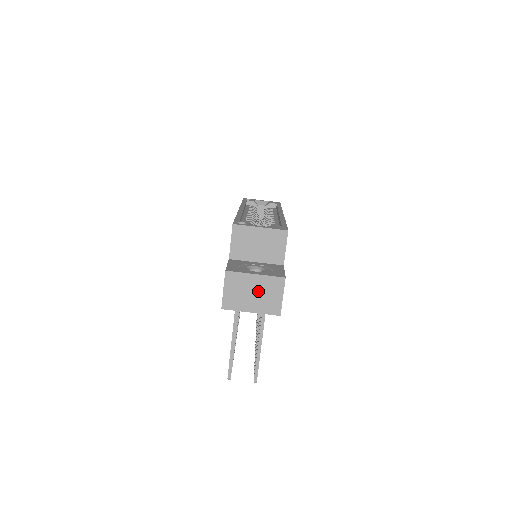
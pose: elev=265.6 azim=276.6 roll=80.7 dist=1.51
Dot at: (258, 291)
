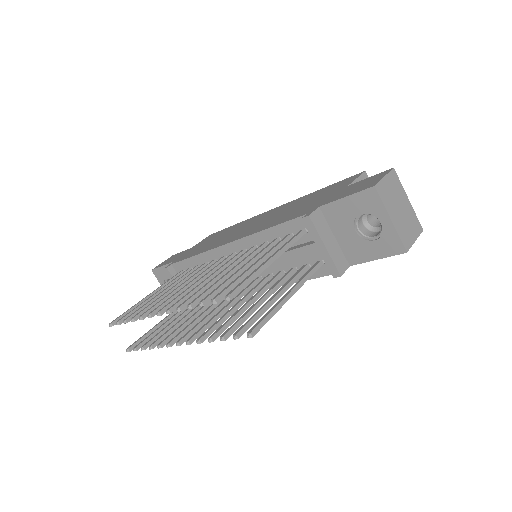
Dot at: (404, 212)
